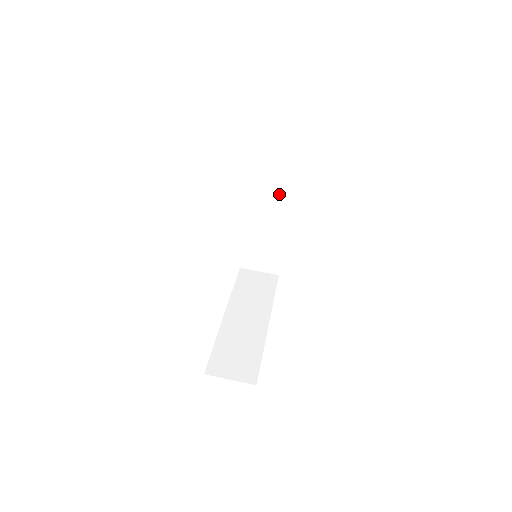
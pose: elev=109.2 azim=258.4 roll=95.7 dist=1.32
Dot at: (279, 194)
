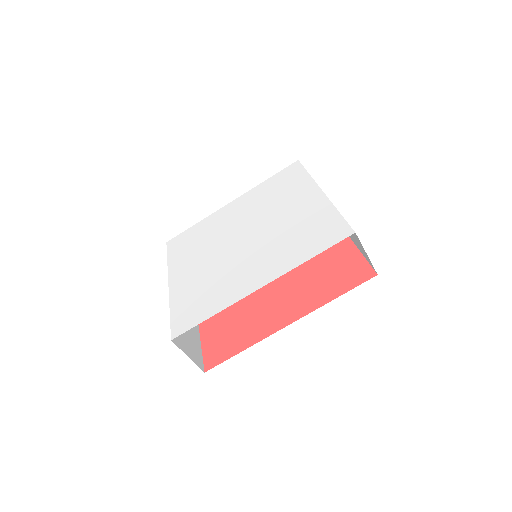
Dot at: occluded
